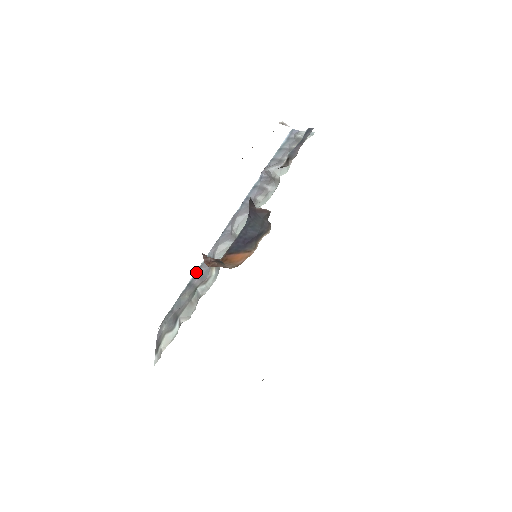
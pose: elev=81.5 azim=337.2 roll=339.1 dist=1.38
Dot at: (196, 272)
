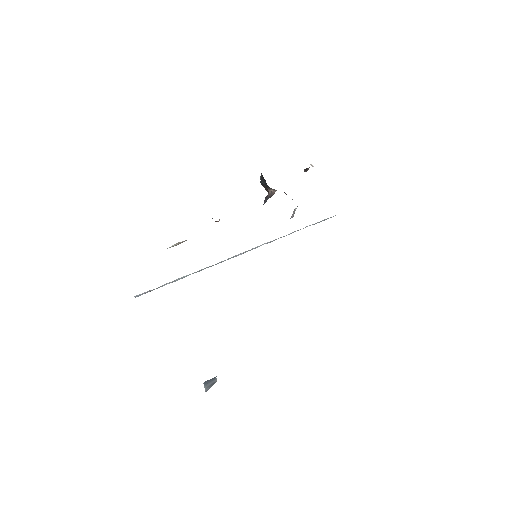
Dot at: occluded
